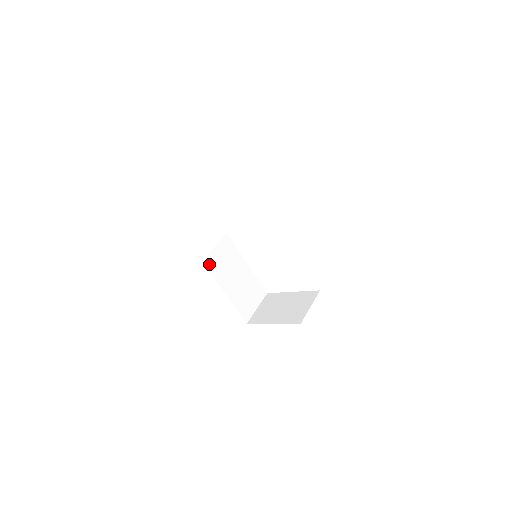
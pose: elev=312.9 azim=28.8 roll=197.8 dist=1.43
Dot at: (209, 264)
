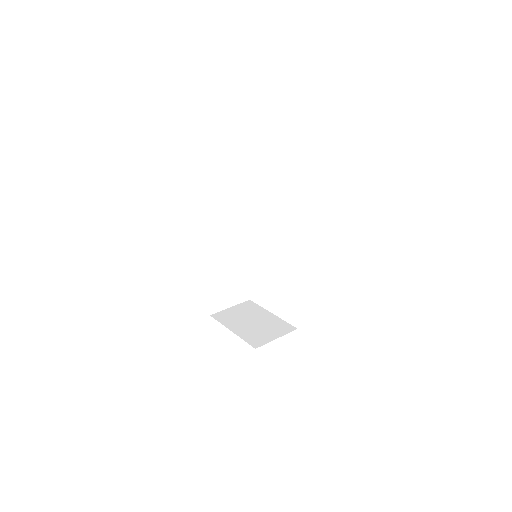
Dot at: (207, 236)
